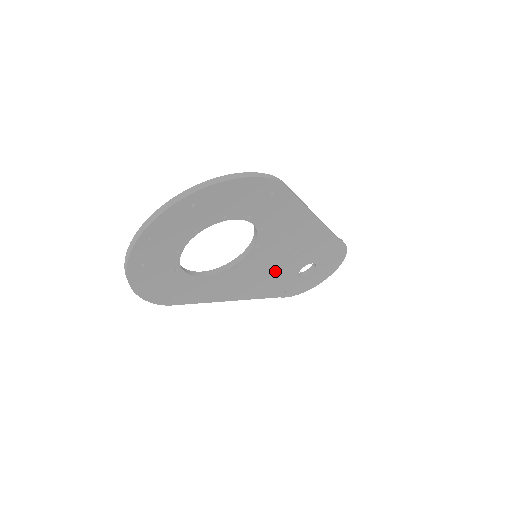
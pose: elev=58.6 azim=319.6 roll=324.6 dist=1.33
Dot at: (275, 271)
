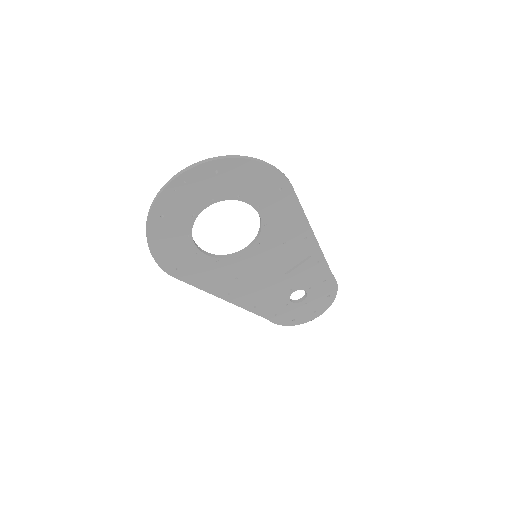
Dot at: (269, 283)
